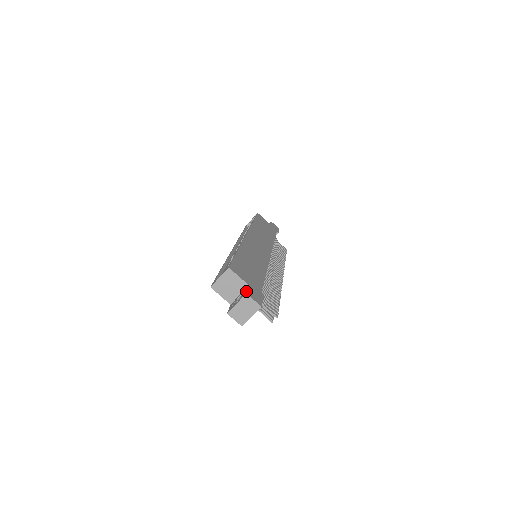
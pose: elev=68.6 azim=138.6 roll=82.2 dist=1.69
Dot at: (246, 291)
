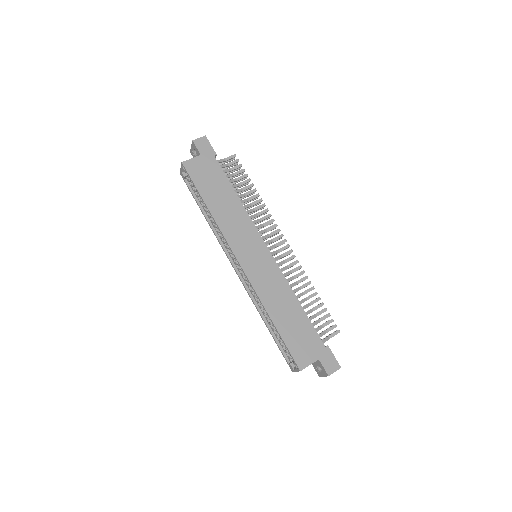
Dot at: (324, 371)
